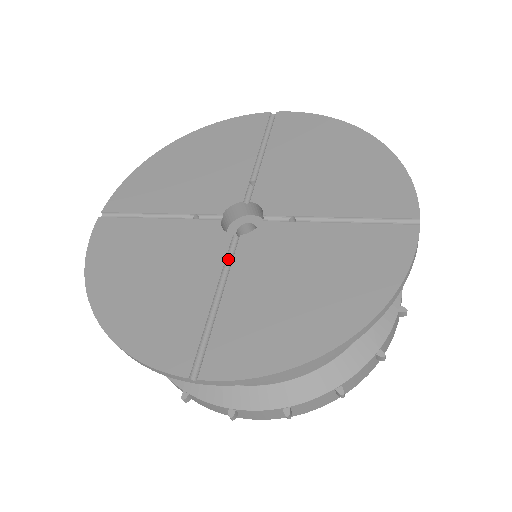
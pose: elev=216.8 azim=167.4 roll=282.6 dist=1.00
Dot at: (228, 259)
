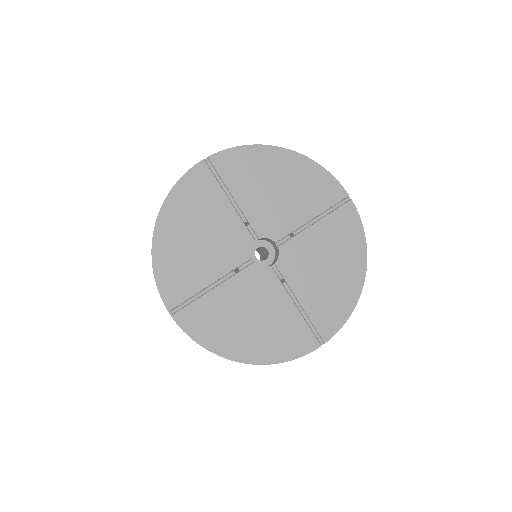
Dot at: occluded
